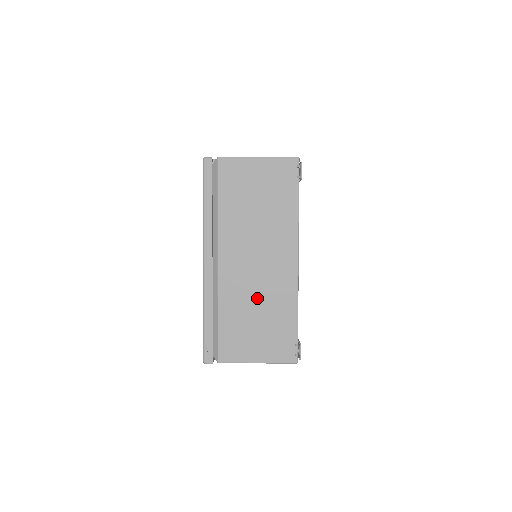
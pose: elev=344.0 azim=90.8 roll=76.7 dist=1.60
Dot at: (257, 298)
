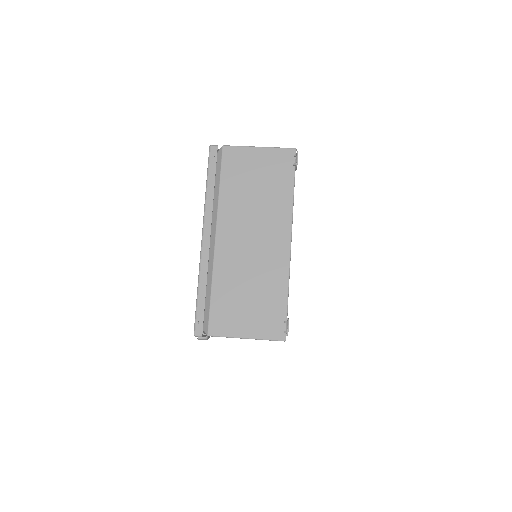
Dot at: (250, 274)
